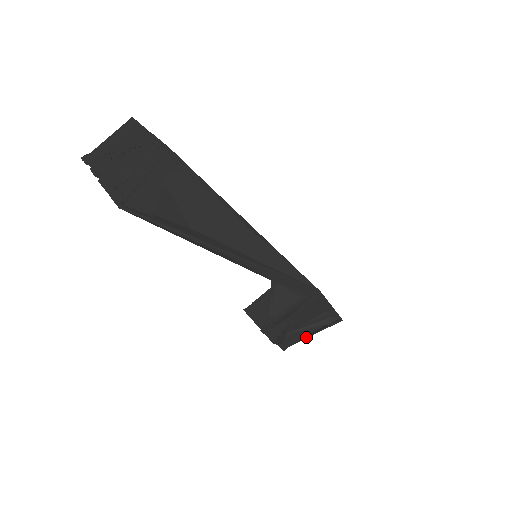
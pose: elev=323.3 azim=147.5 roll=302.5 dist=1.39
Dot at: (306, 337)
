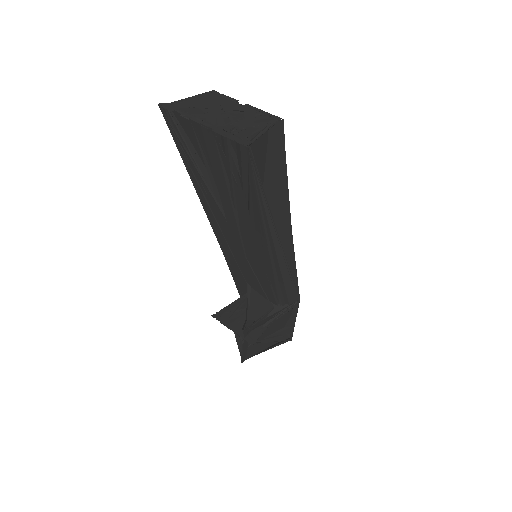
Dot at: (262, 351)
